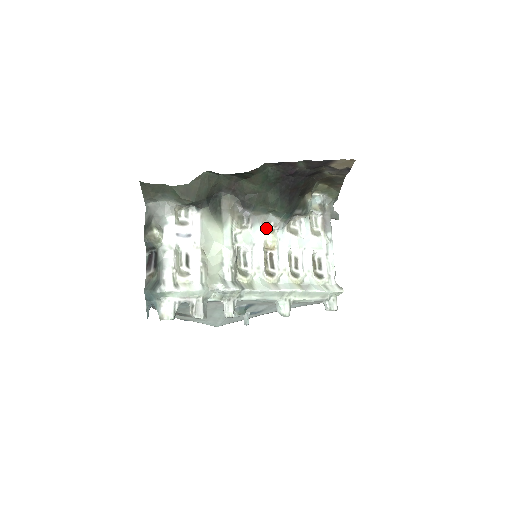
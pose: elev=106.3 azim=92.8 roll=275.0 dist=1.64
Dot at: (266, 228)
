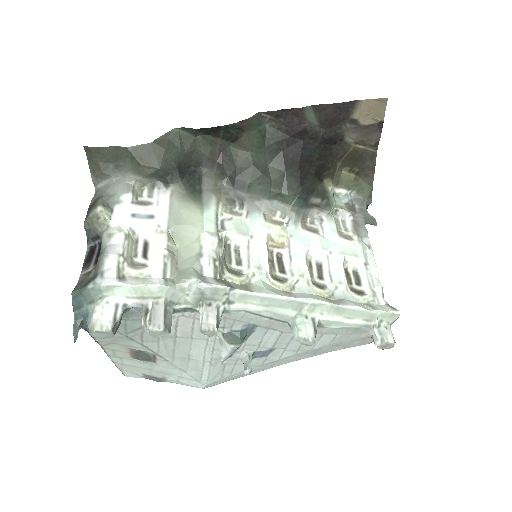
Dot at: (270, 219)
